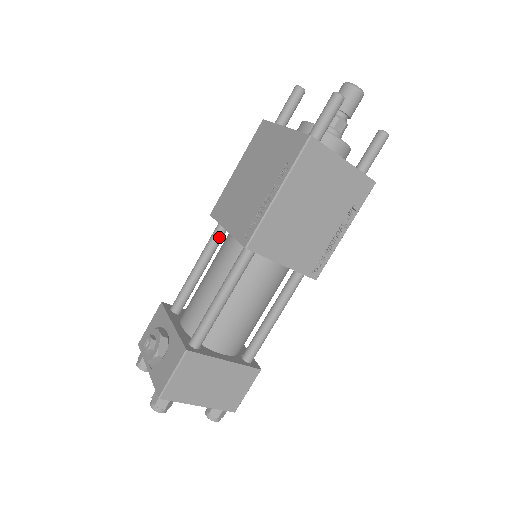
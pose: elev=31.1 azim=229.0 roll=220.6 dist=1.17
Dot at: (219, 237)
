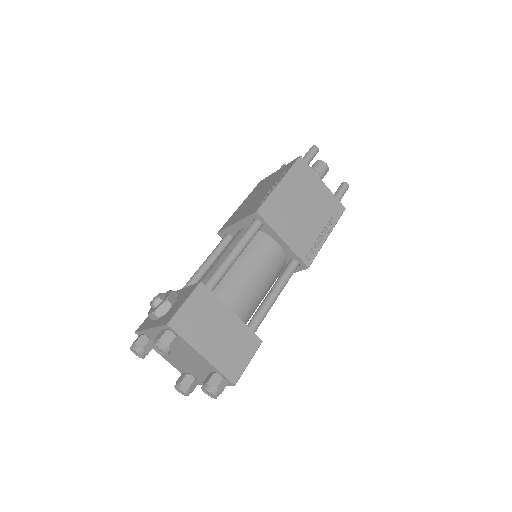
Dot at: (225, 244)
